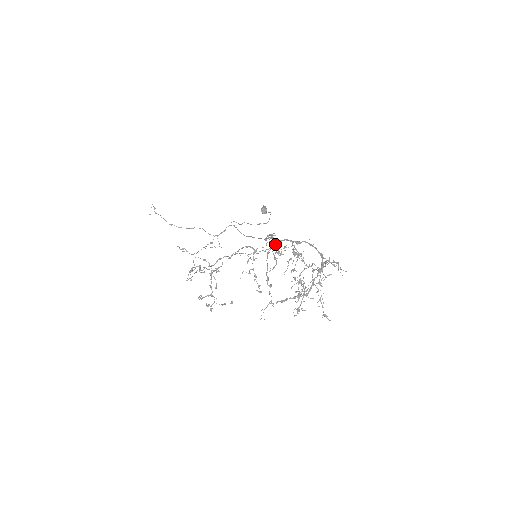
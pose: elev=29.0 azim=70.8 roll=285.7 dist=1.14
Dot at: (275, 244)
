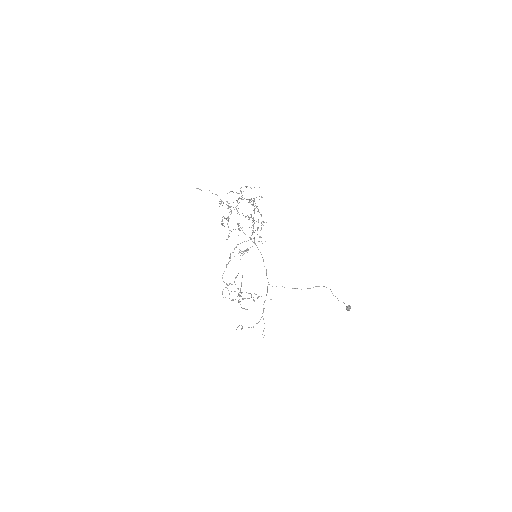
Dot at: (261, 241)
